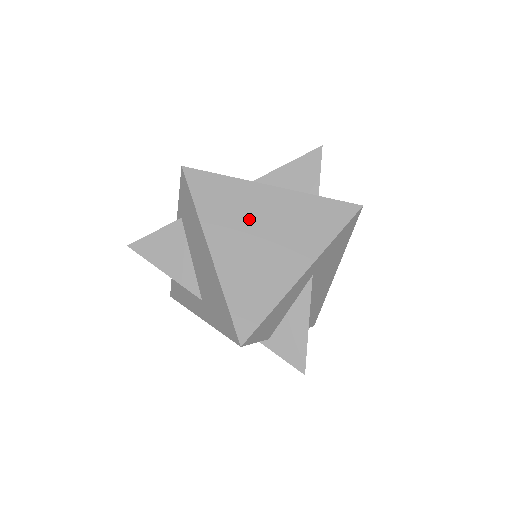
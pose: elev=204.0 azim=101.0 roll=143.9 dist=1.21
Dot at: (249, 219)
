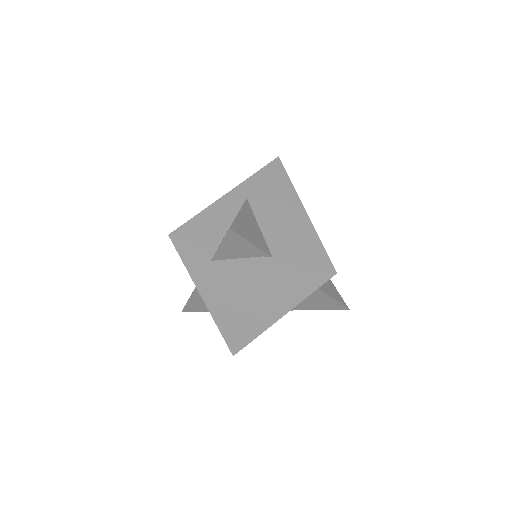
Dot at: occluded
